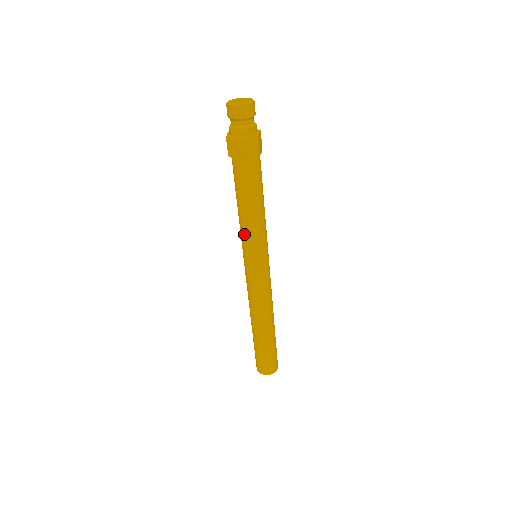
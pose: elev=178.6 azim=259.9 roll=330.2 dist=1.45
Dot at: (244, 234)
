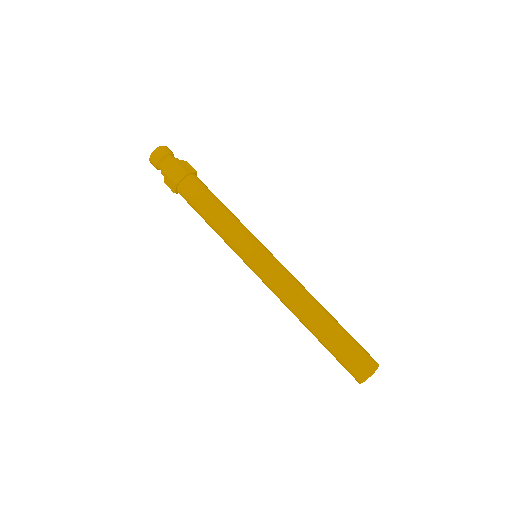
Dot at: (226, 241)
